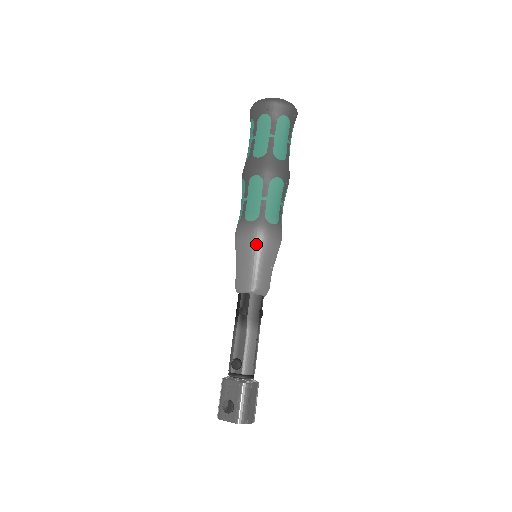
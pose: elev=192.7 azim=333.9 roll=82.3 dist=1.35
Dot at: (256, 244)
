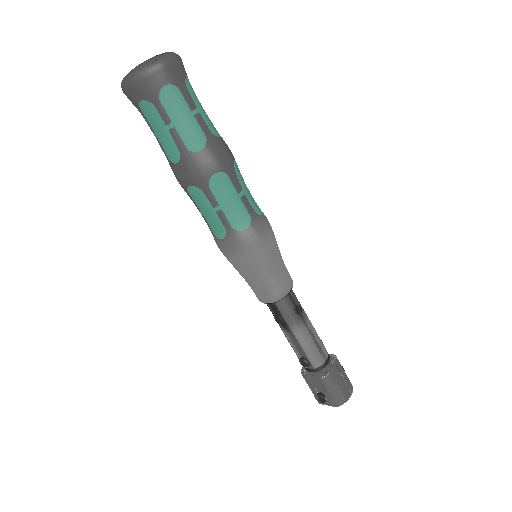
Dot at: (244, 261)
